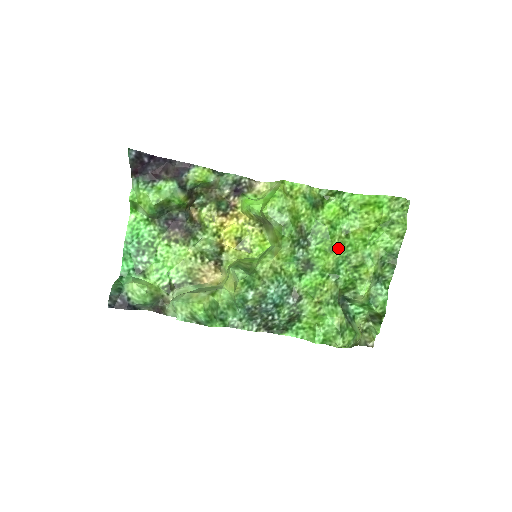
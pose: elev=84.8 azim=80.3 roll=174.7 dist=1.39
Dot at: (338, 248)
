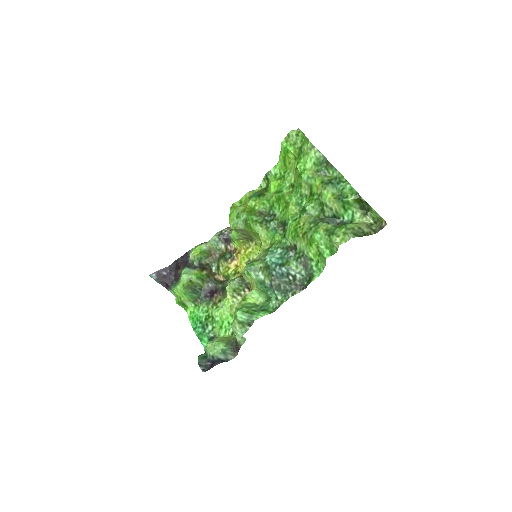
Dot at: (291, 197)
